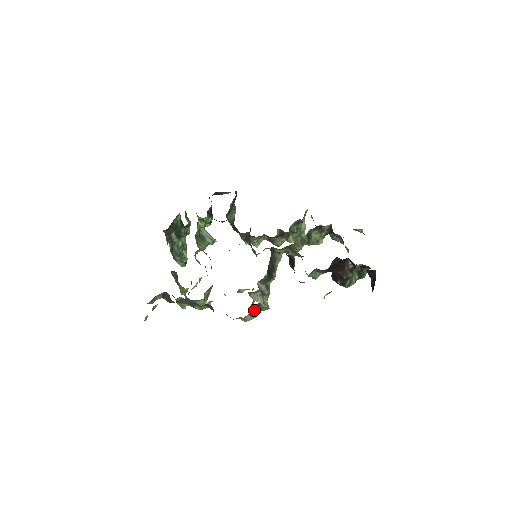
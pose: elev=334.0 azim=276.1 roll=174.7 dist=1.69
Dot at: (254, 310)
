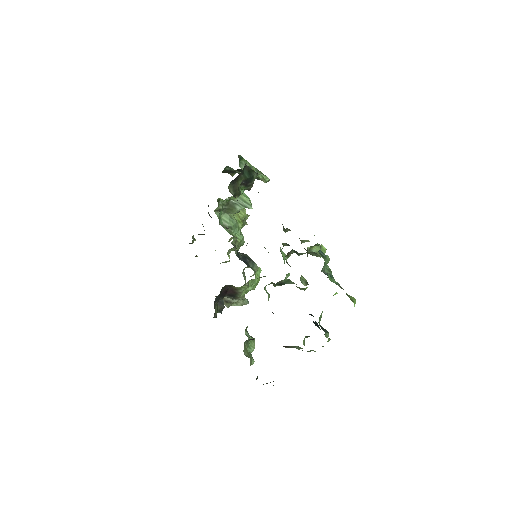
Dot at: occluded
